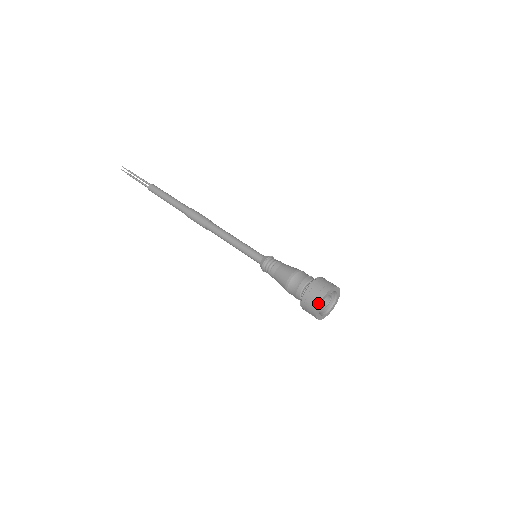
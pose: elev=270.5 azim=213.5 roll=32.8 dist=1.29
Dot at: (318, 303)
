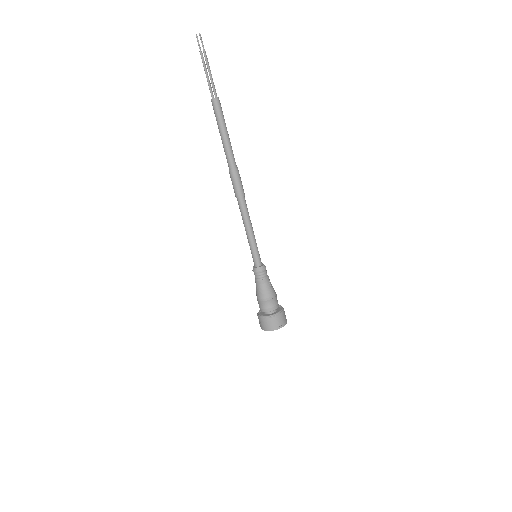
Dot at: (270, 330)
